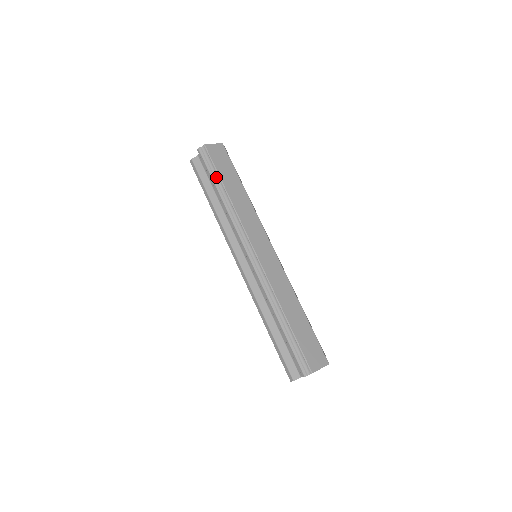
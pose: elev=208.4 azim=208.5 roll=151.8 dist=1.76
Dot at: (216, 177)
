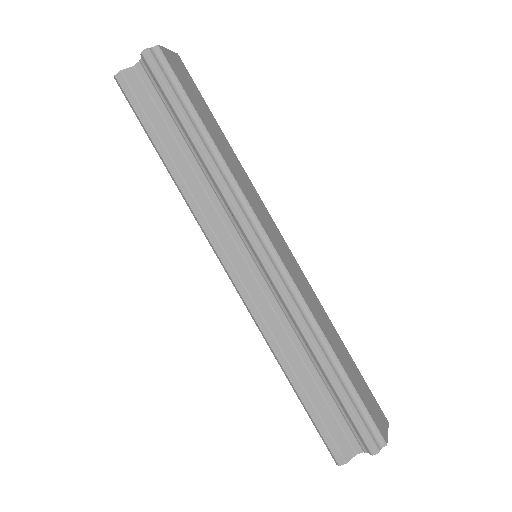
Dot at: (187, 108)
